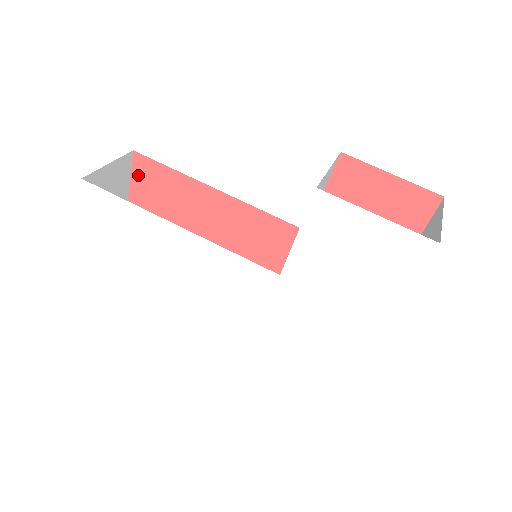
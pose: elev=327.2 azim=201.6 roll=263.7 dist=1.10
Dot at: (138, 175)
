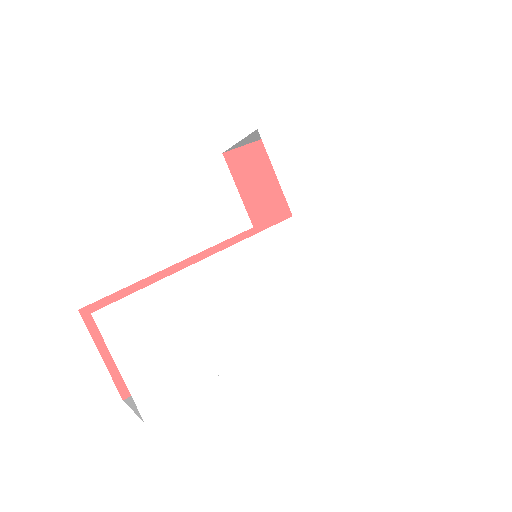
Dot at: occluded
